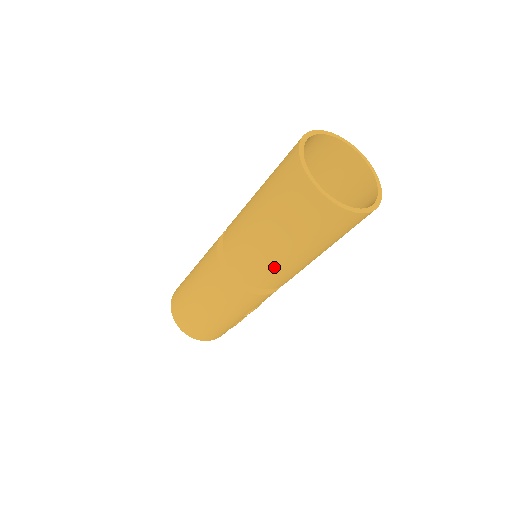
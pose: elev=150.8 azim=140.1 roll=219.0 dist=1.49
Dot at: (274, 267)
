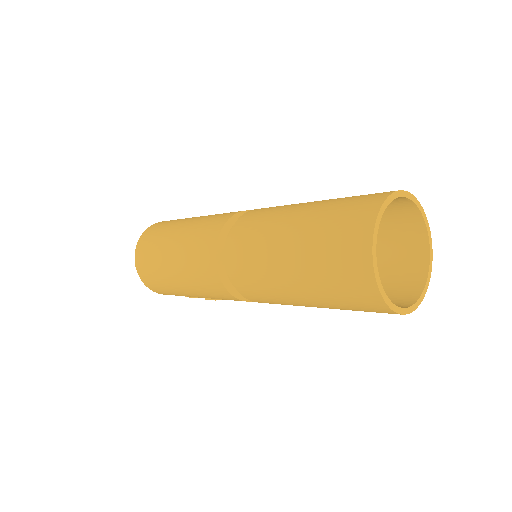
Dot at: (268, 288)
